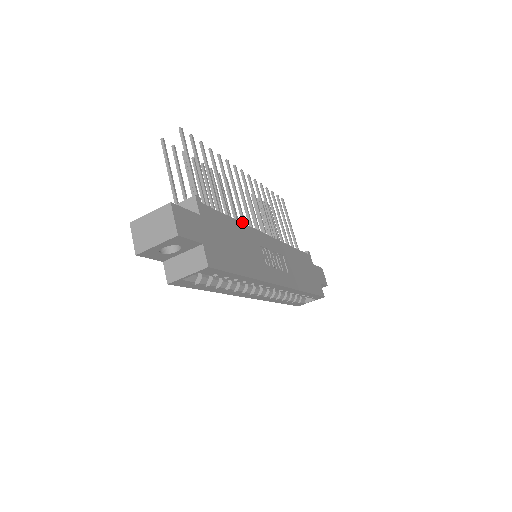
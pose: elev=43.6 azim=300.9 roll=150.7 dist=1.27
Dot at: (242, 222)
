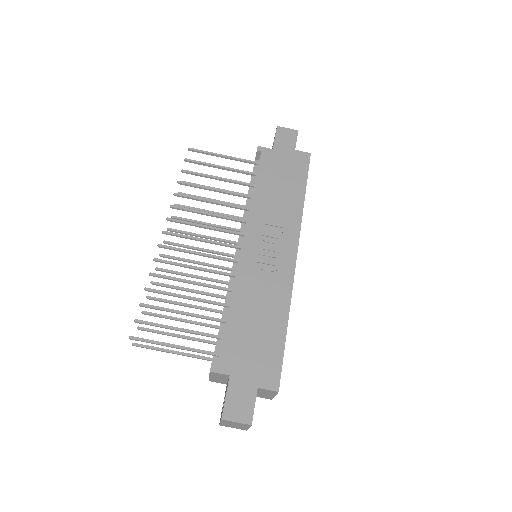
Dot at: occluded
